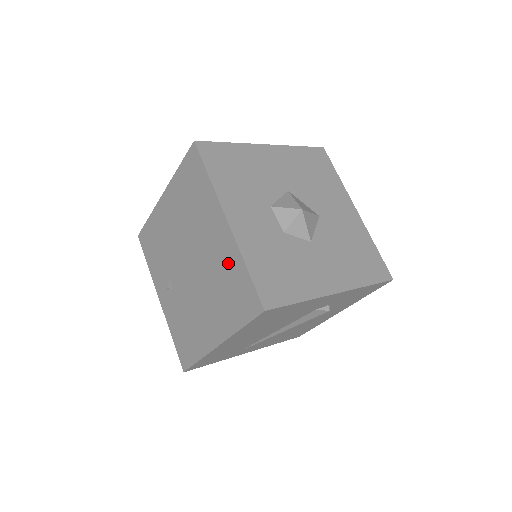
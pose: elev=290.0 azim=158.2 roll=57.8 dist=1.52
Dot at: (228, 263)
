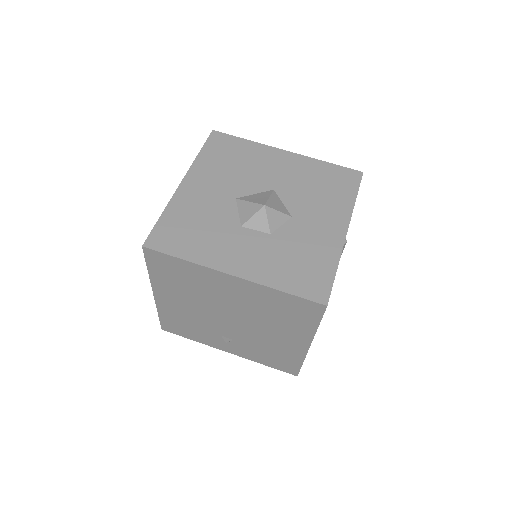
Dot at: (264, 299)
